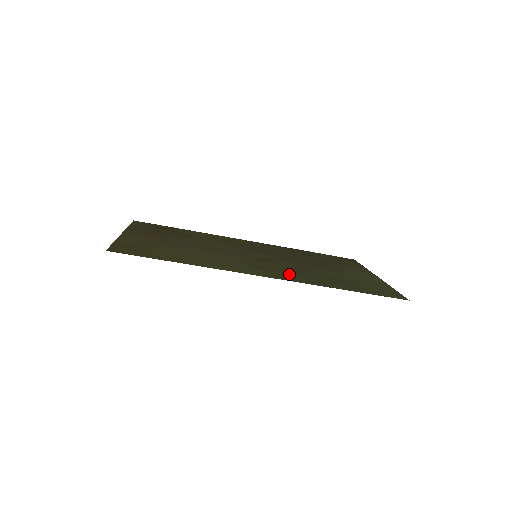
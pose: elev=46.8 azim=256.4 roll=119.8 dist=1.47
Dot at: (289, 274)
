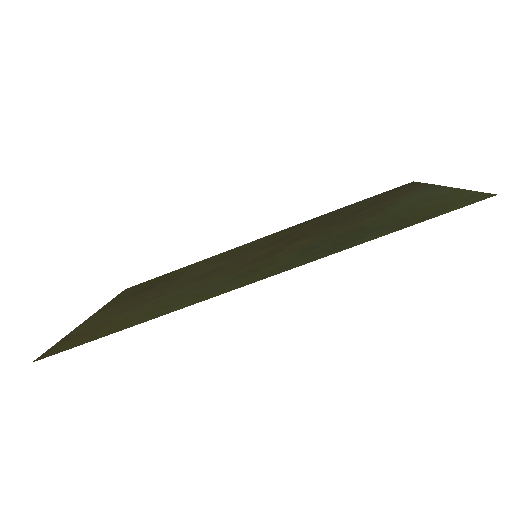
Dot at: (289, 260)
